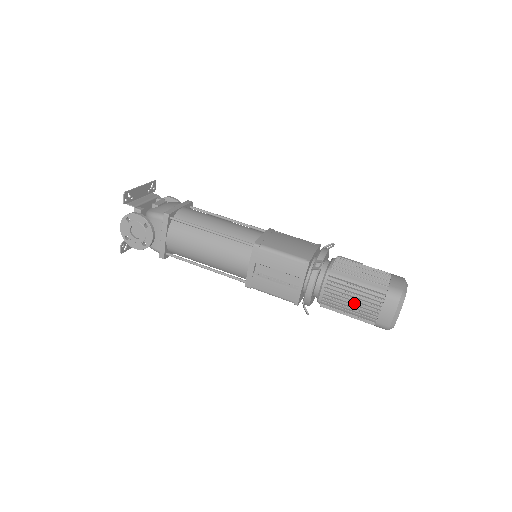
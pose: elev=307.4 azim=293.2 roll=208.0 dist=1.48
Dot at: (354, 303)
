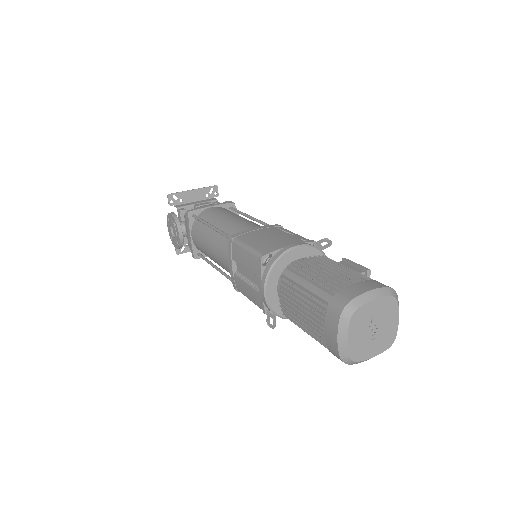
Dot at: (305, 315)
